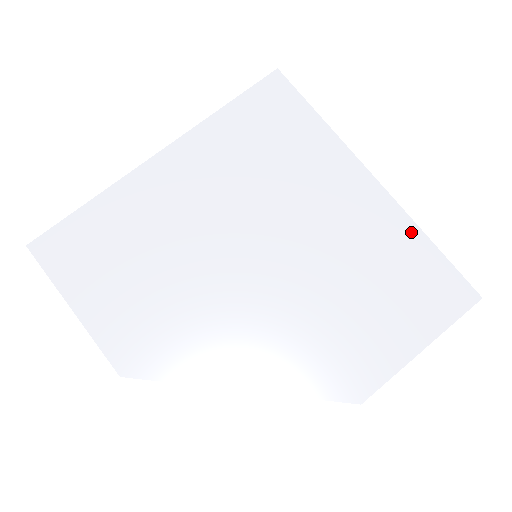
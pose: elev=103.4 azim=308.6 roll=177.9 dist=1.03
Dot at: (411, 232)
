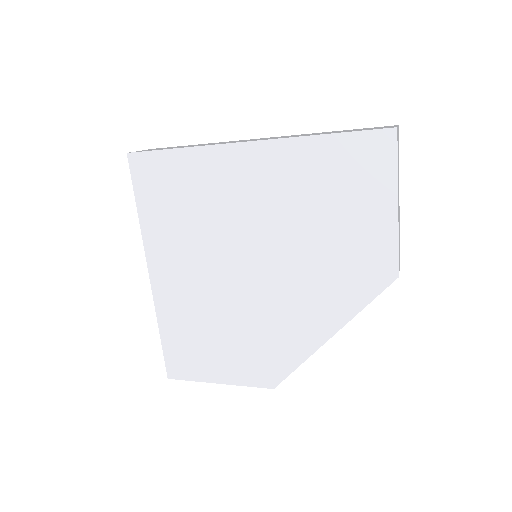
Dot at: (307, 146)
